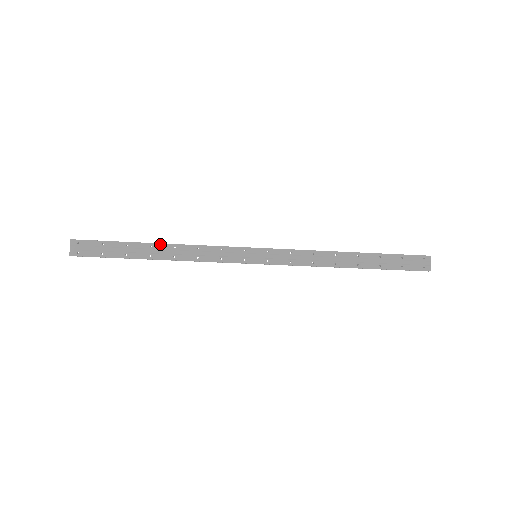
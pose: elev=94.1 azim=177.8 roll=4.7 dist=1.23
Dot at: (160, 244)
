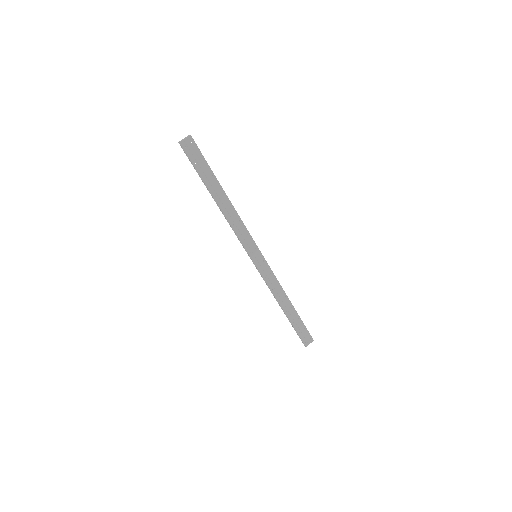
Dot at: (227, 196)
